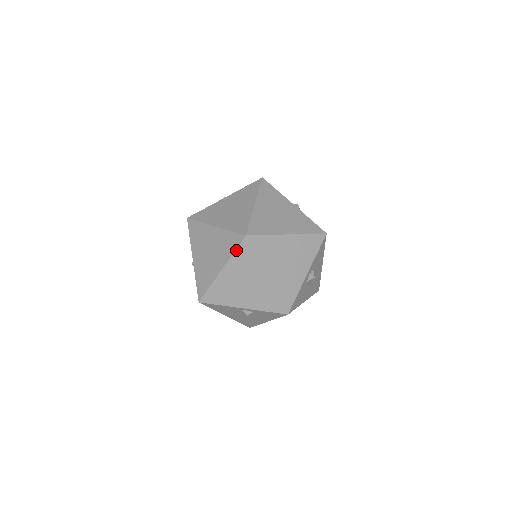
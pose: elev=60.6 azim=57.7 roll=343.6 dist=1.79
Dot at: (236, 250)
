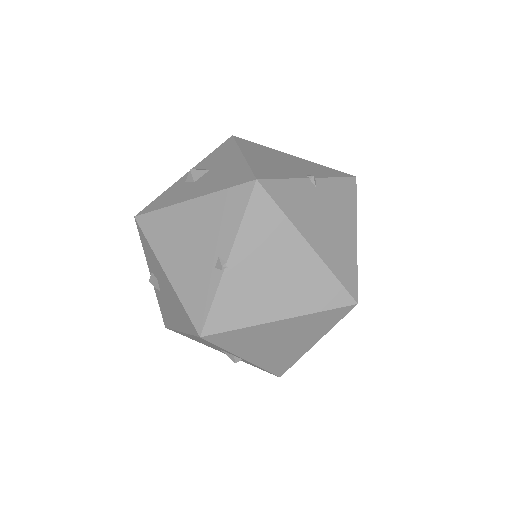
Dot at: (327, 310)
